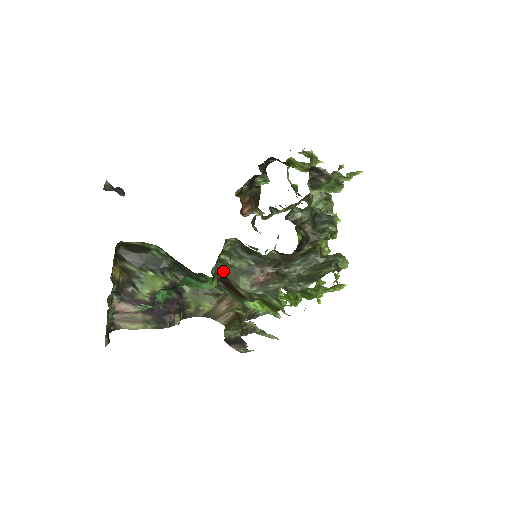
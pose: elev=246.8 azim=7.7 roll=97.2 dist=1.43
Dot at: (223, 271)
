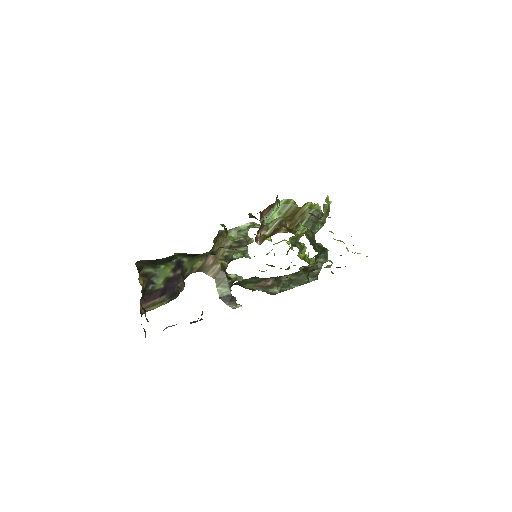
Dot at: (237, 283)
